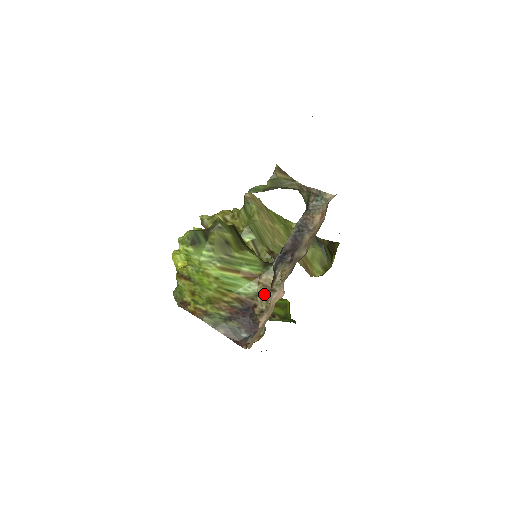
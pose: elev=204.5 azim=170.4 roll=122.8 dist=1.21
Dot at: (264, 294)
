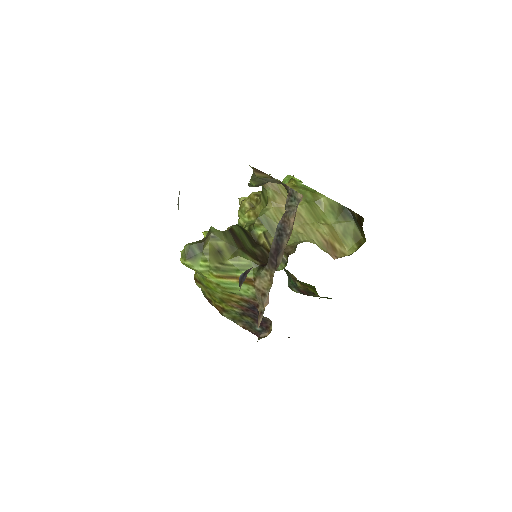
Dot at: (259, 297)
